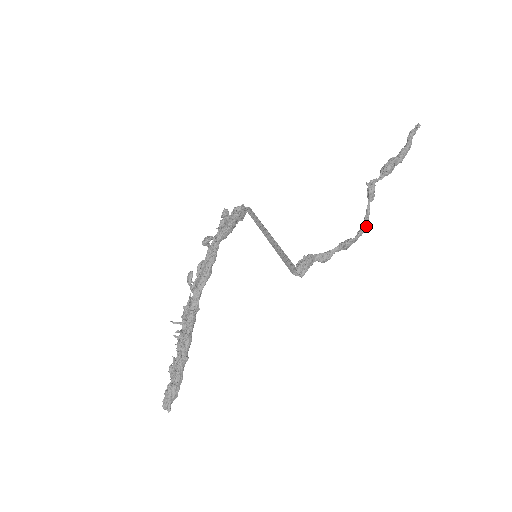
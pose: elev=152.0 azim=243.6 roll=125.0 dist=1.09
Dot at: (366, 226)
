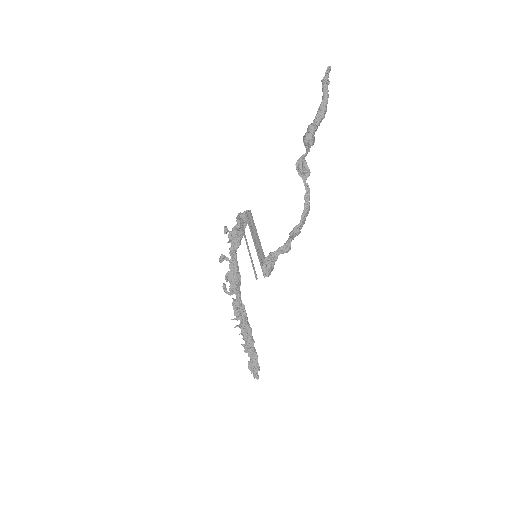
Dot at: (306, 207)
